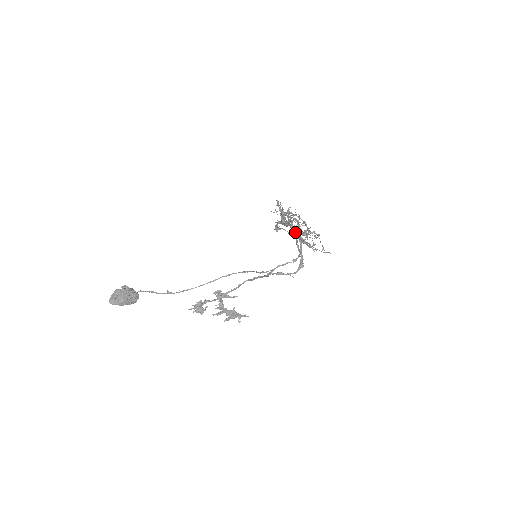
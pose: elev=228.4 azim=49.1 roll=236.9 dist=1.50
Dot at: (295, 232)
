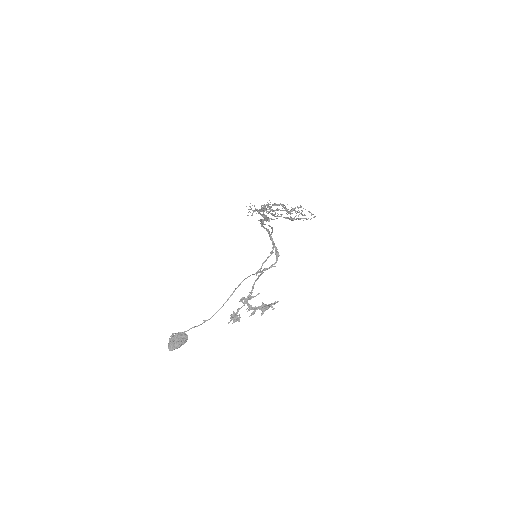
Dot at: occluded
